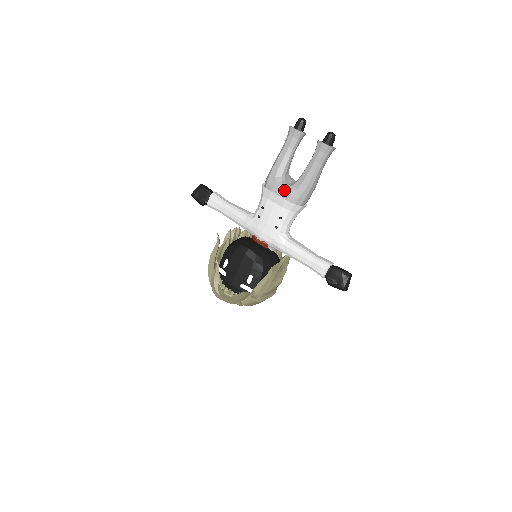
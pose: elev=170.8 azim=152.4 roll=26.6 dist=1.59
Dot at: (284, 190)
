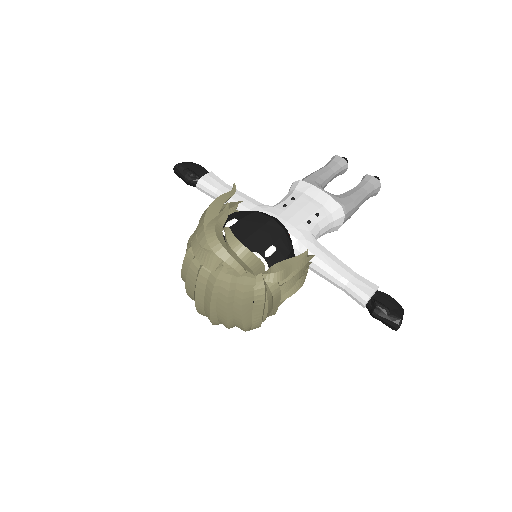
Dot at: (326, 192)
